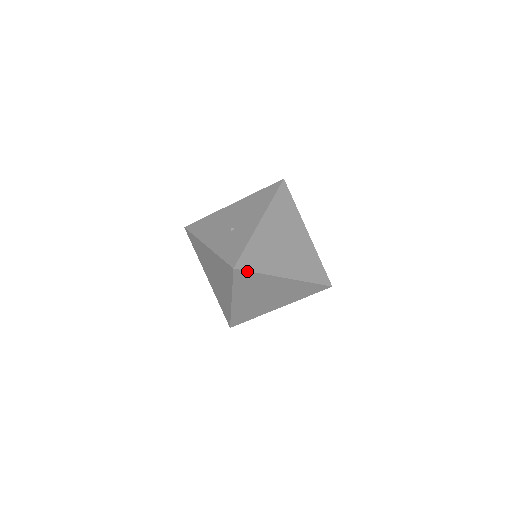
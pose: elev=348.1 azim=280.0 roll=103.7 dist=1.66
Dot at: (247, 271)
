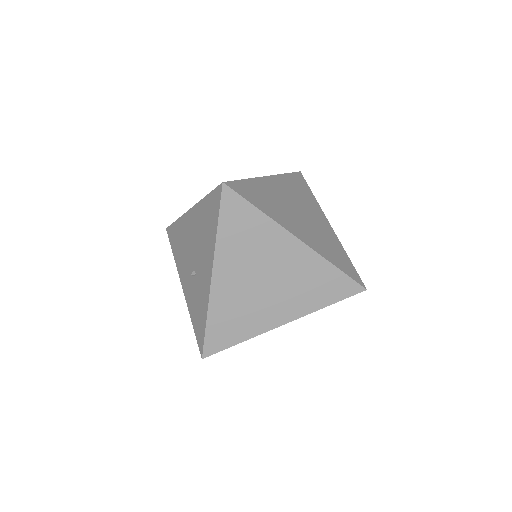
Dot at: (222, 350)
